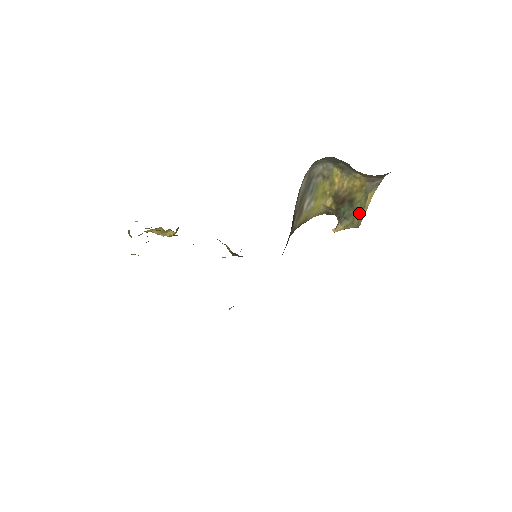
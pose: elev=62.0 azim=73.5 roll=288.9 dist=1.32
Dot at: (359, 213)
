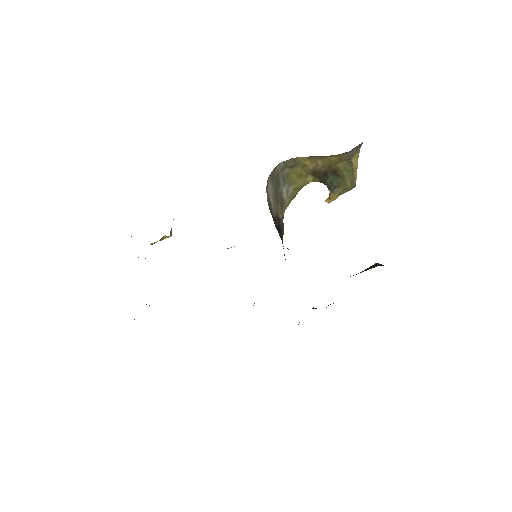
Dot at: (349, 178)
